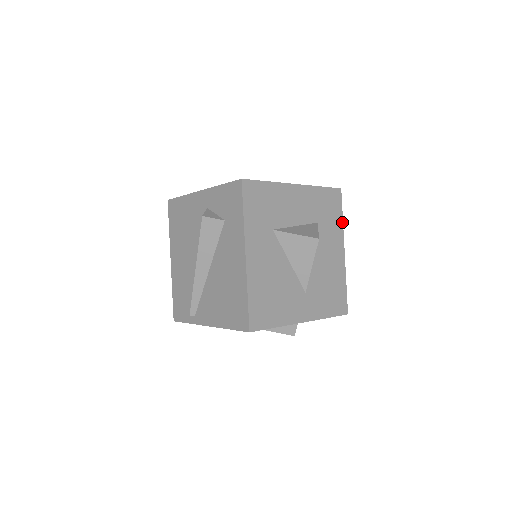
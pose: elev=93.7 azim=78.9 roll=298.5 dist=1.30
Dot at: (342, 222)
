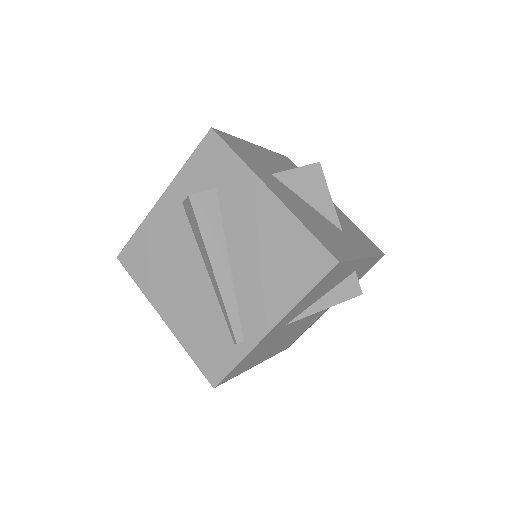
Dot at: occluded
